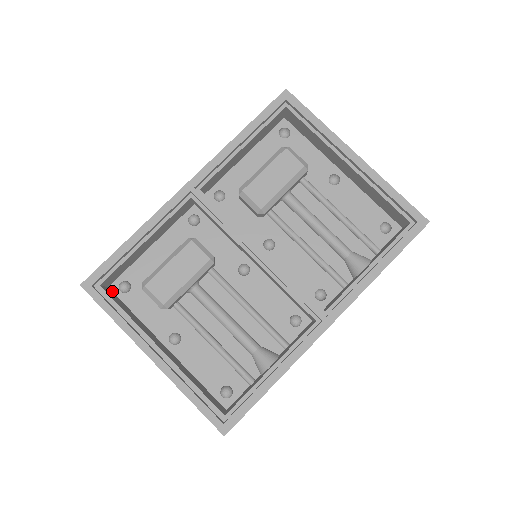
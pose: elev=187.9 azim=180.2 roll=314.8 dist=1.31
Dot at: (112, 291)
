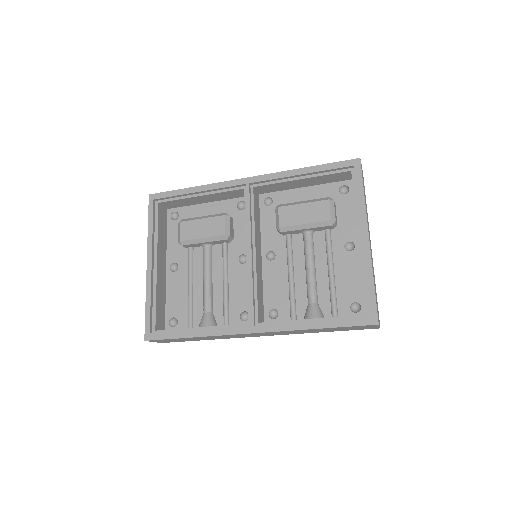
Dot at: (167, 213)
